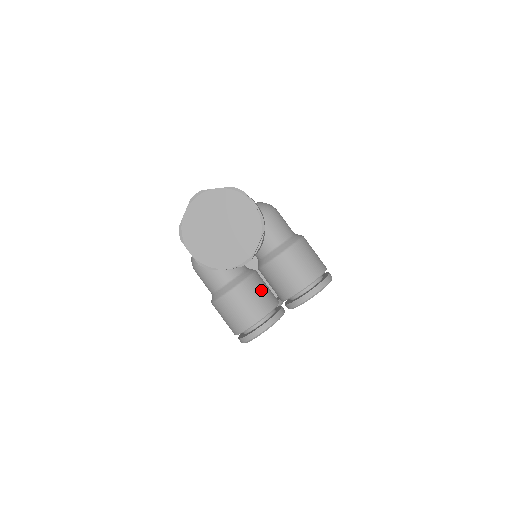
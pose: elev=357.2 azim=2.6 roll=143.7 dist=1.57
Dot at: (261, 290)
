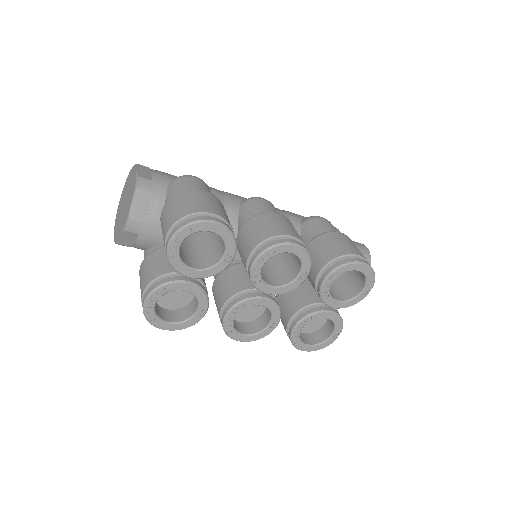
Dot at: (162, 259)
